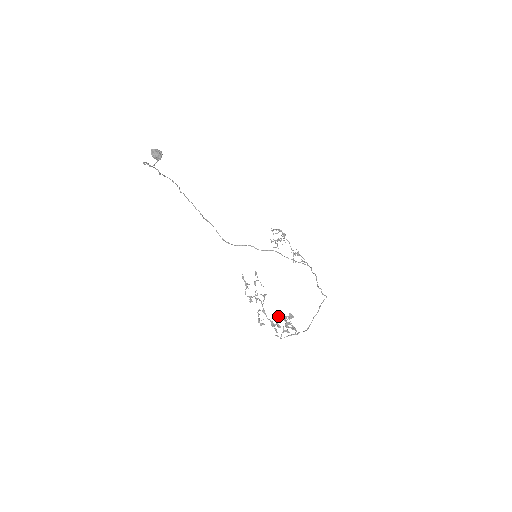
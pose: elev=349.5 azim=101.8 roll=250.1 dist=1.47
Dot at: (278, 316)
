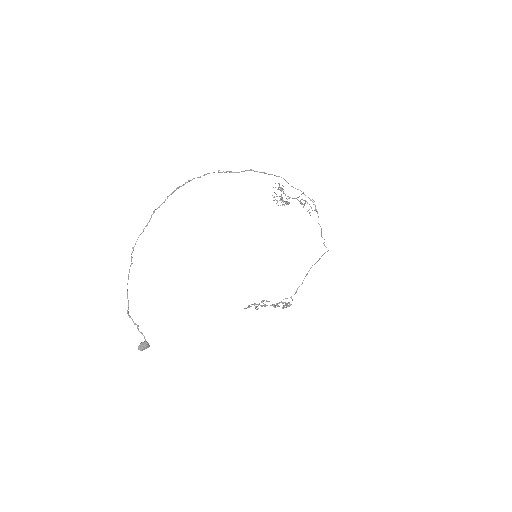
Dot at: occluded
